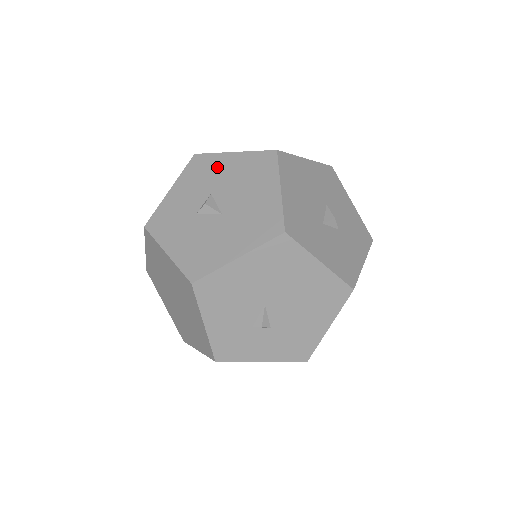
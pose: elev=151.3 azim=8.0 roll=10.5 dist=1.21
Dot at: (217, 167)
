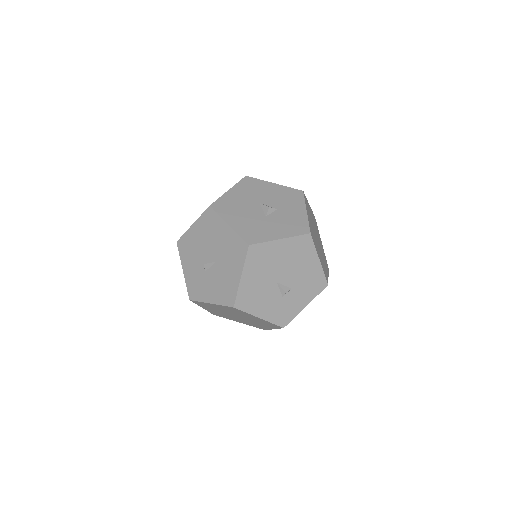
Dot at: (192, 240)
